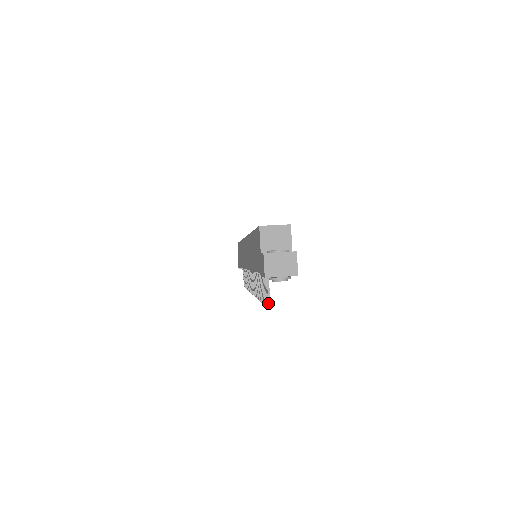
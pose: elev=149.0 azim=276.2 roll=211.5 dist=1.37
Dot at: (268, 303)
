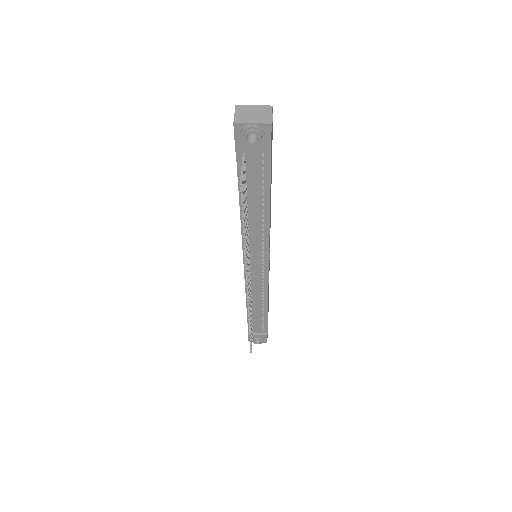
Dot at: (240, 179)
